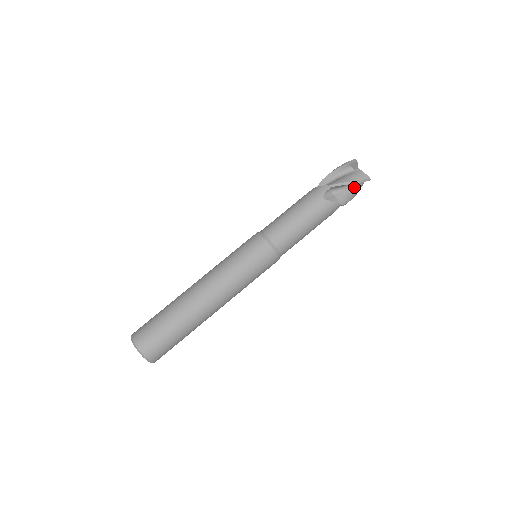
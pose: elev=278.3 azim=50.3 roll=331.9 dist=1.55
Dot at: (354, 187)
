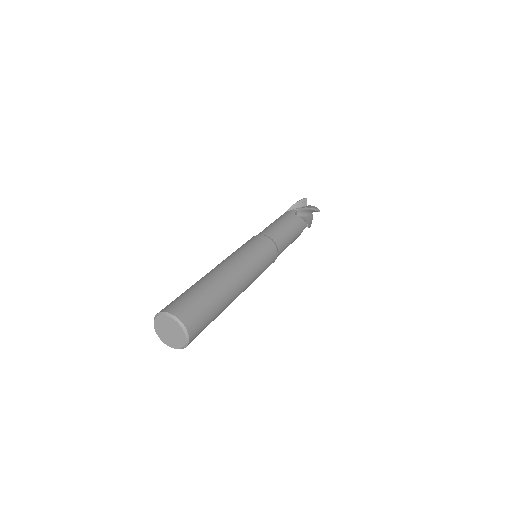
Dot at: (310, 217)
